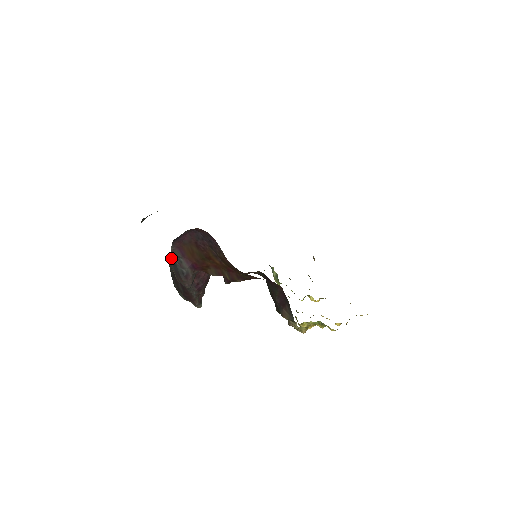
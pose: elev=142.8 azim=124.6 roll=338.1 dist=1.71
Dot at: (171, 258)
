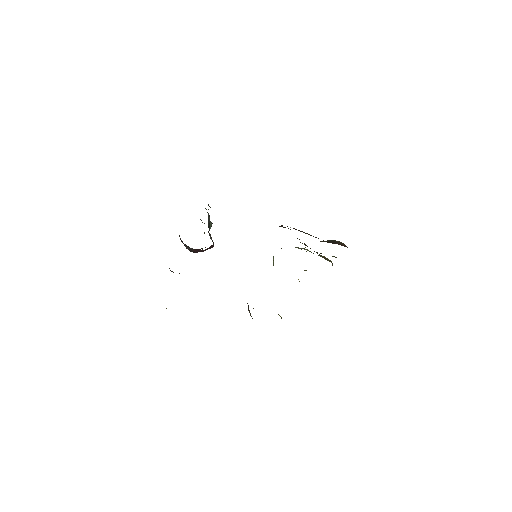
Dot at: occluded
